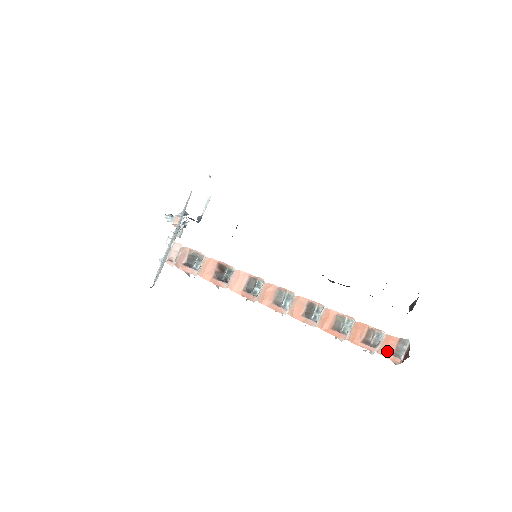
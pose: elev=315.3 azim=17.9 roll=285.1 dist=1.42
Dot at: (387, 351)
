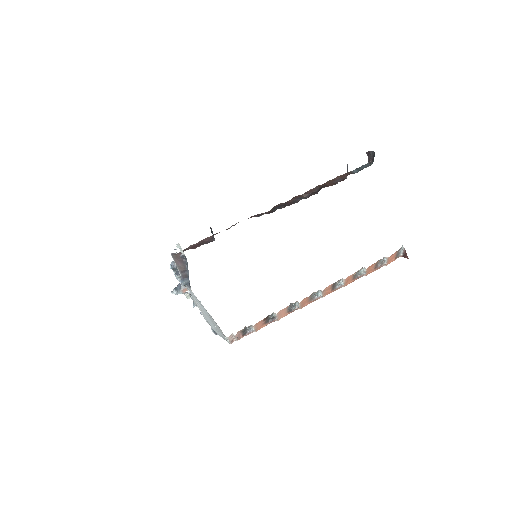
Dot at: (391, 260)
